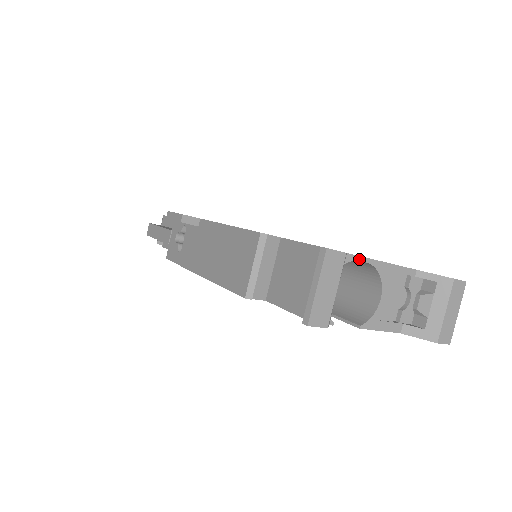
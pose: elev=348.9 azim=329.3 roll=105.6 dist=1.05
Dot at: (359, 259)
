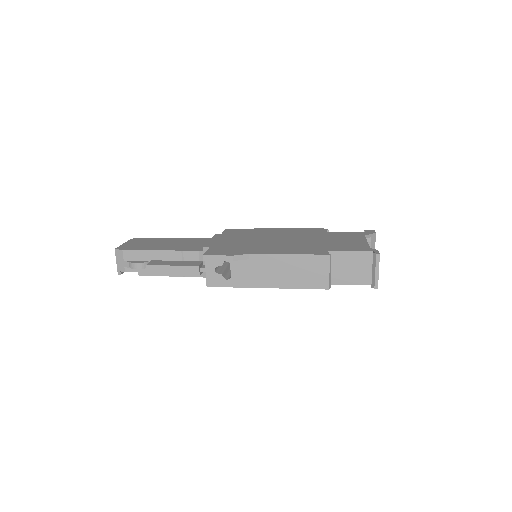
Dot at: occluded
